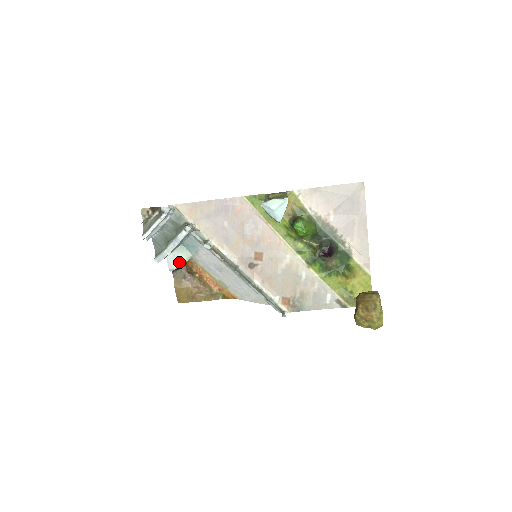
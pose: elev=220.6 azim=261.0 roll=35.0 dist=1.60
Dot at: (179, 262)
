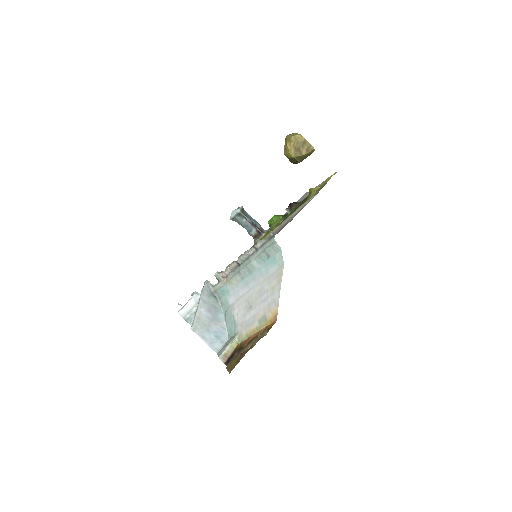
Dot at: (226, 346)
